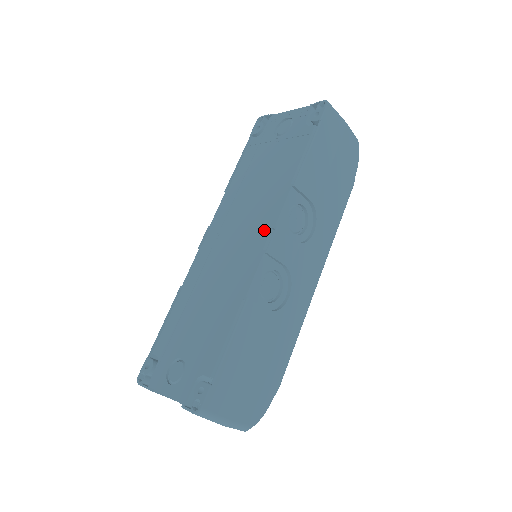
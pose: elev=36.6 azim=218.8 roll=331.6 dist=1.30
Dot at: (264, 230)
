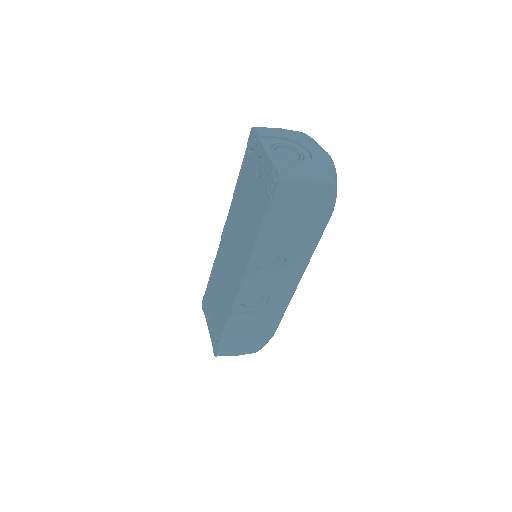
Dot at: (240, 271)
